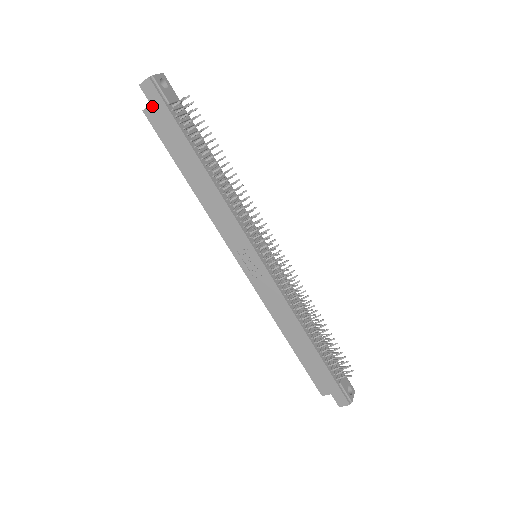
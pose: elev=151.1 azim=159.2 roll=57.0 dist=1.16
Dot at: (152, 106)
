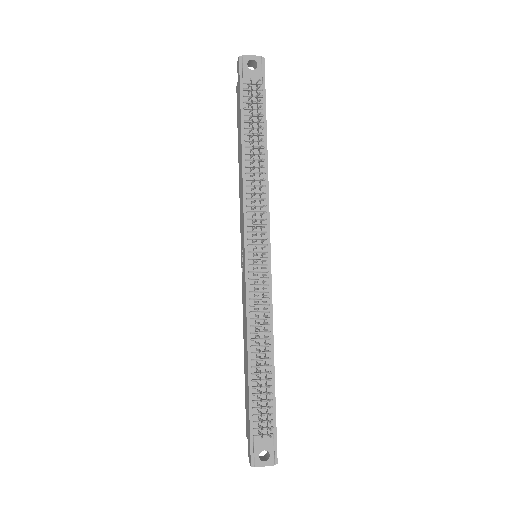
Dot at: (238, 83)
